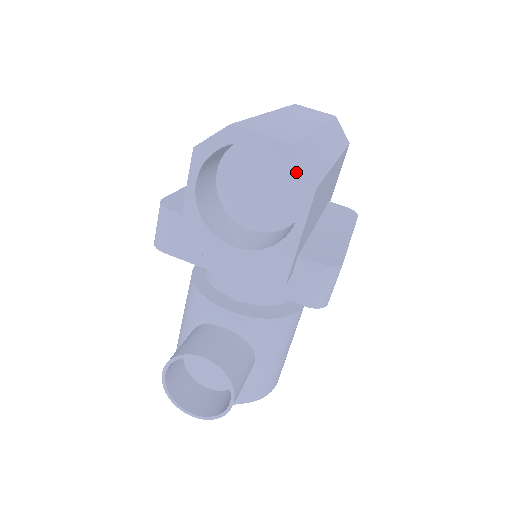
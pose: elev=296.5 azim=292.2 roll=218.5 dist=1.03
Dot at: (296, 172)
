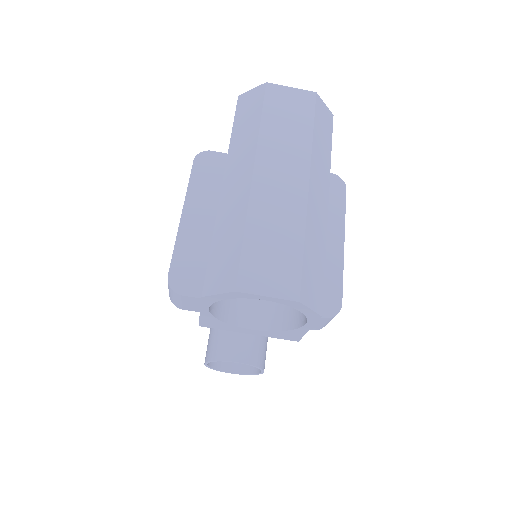
Dot at: (303, 311)
